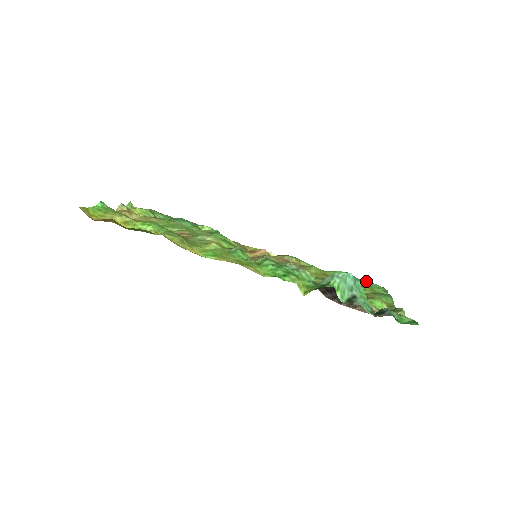
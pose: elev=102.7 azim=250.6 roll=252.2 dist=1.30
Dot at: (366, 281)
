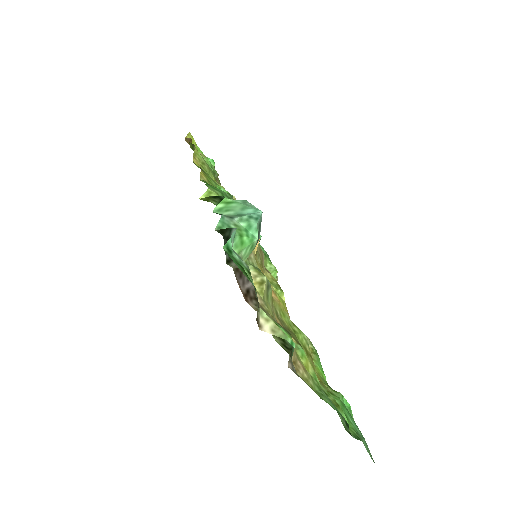
Dot at: occluded
